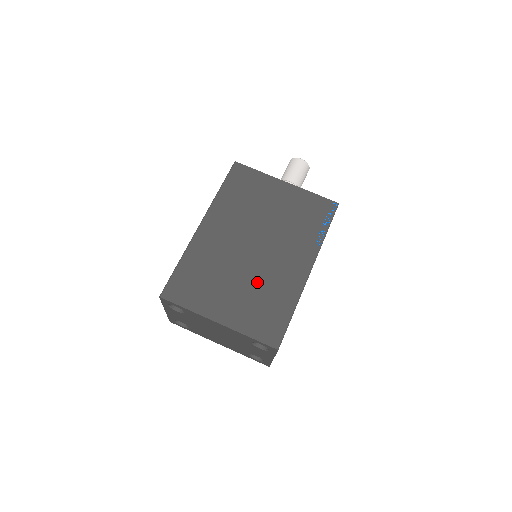
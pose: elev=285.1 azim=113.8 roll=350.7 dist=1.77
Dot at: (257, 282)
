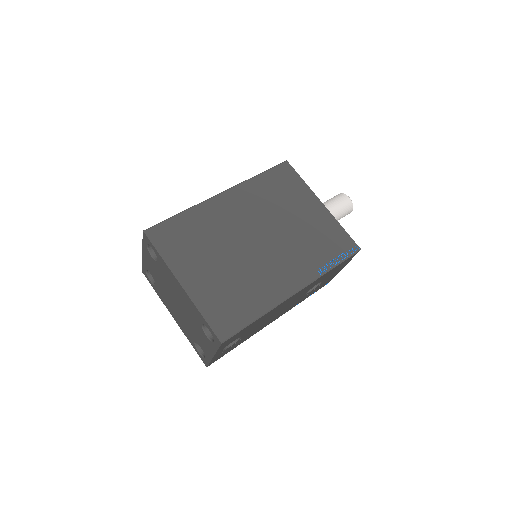
Dot at: (241, 271)
